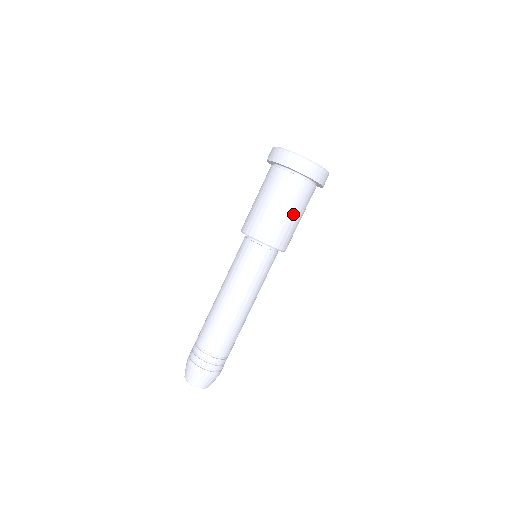
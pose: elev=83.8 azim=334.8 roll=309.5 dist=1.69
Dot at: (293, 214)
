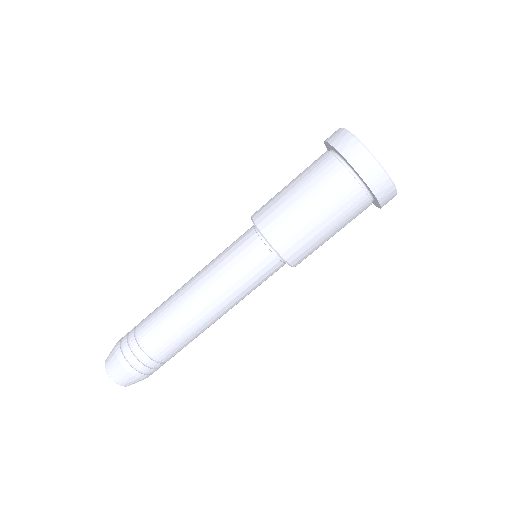
Dot at: (332, 232)
